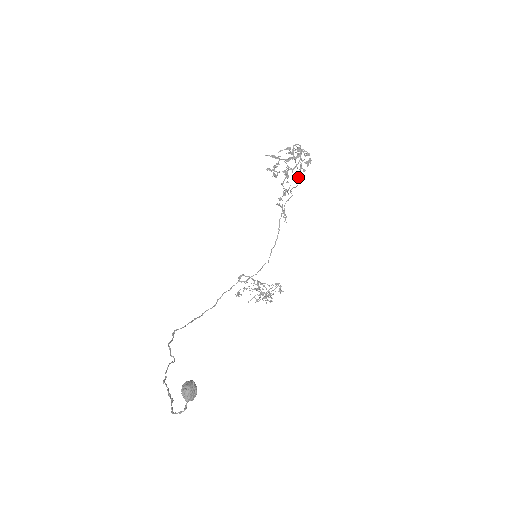
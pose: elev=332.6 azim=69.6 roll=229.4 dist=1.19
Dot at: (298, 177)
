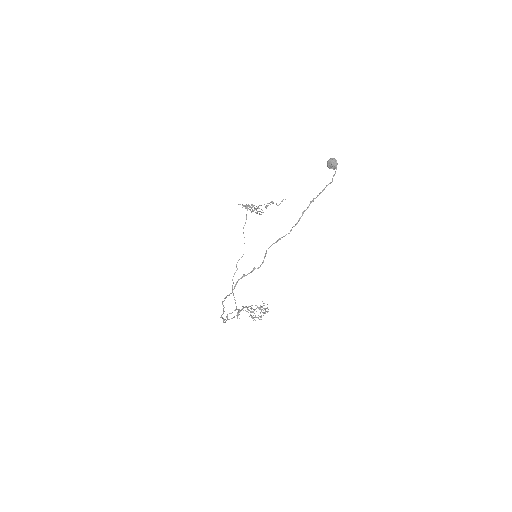
Dot at: occluded
